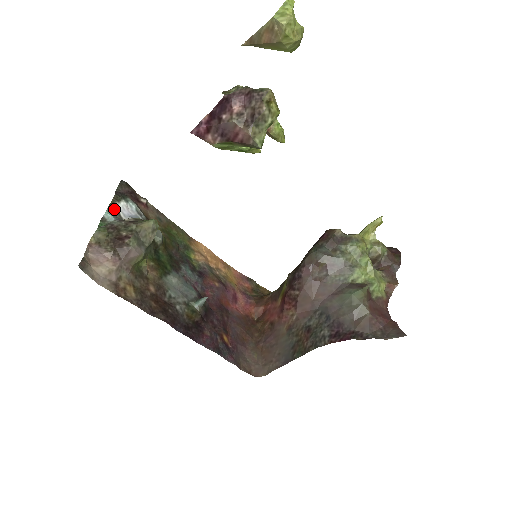
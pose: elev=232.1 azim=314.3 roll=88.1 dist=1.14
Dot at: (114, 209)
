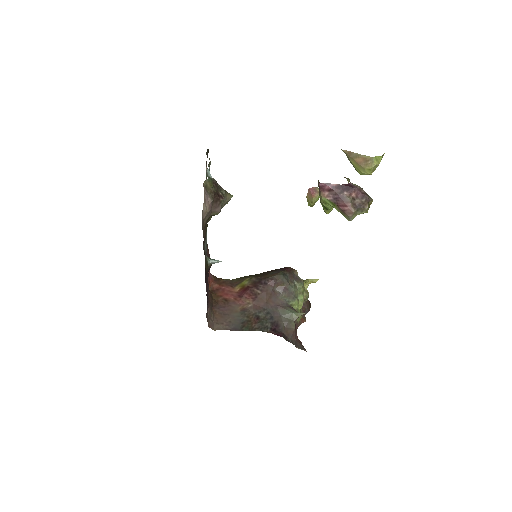
Dot at: occluded
